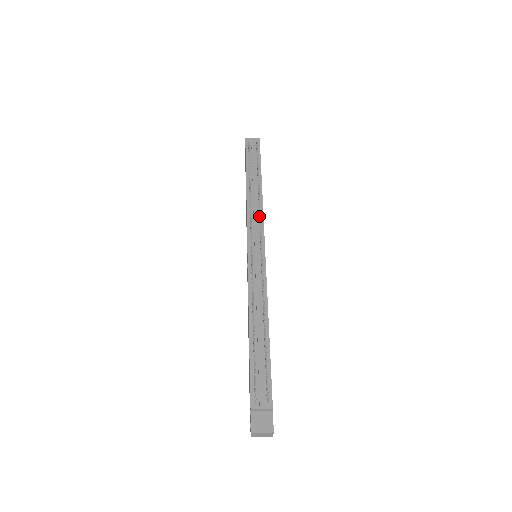
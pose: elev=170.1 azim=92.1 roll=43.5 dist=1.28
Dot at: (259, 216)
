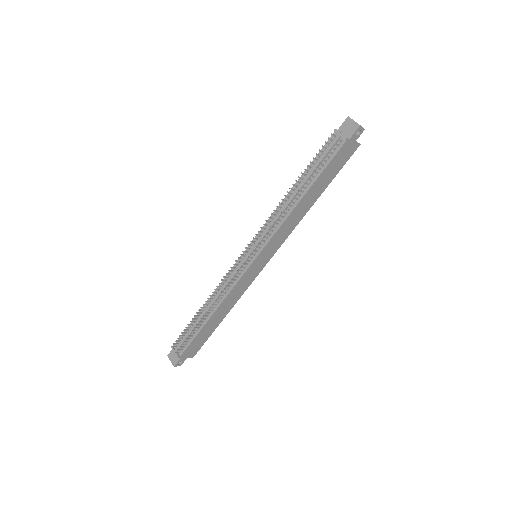
Dot at: (269, 230)
